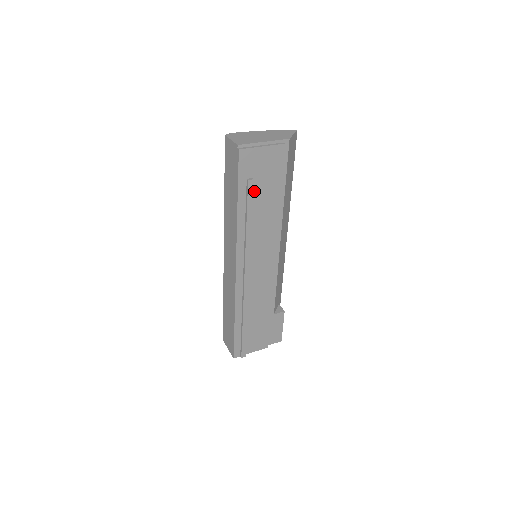
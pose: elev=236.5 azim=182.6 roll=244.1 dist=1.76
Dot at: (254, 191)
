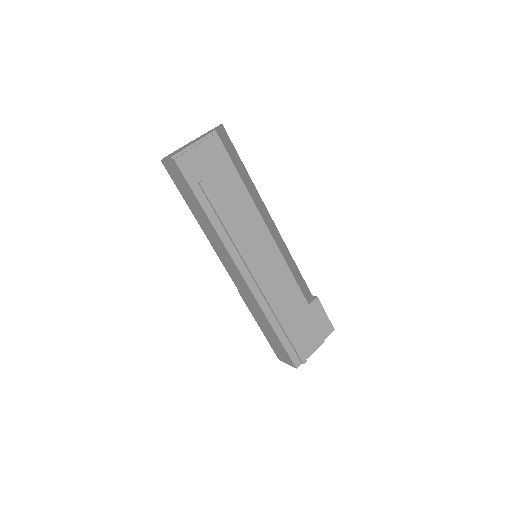
Dot at: (212, 191)
